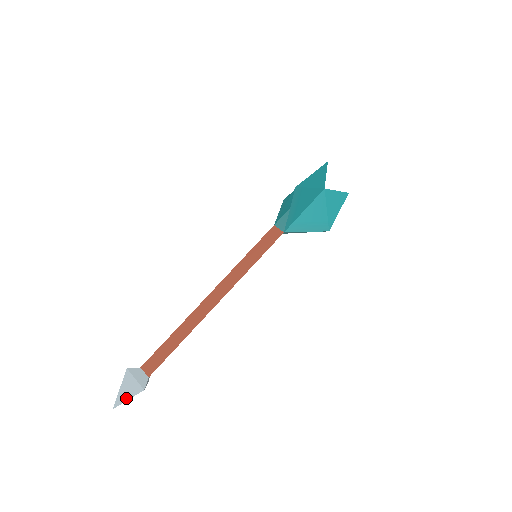
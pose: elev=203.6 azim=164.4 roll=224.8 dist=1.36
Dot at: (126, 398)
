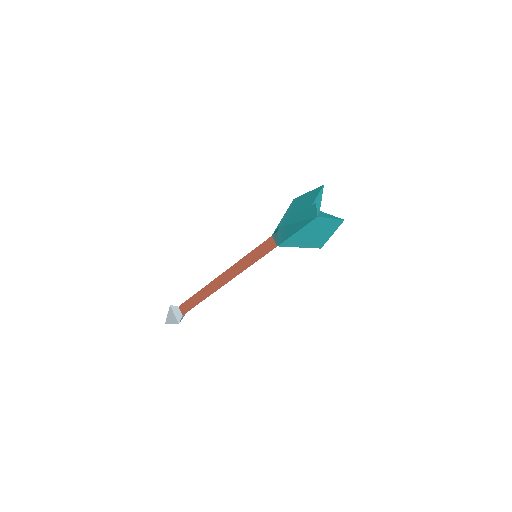
Dot at: (171, 322)
